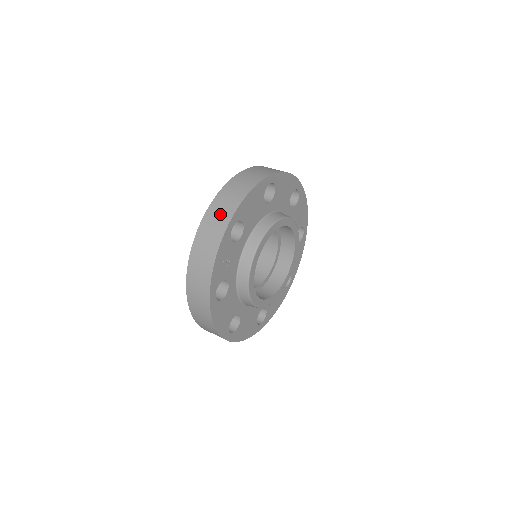
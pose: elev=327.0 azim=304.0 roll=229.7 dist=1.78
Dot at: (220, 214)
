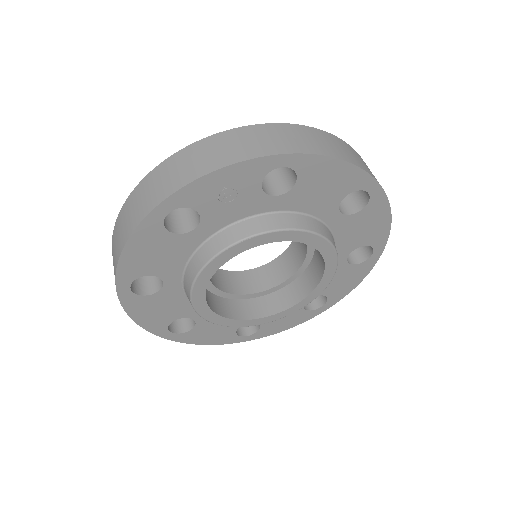
Dot at: (287, 138)
